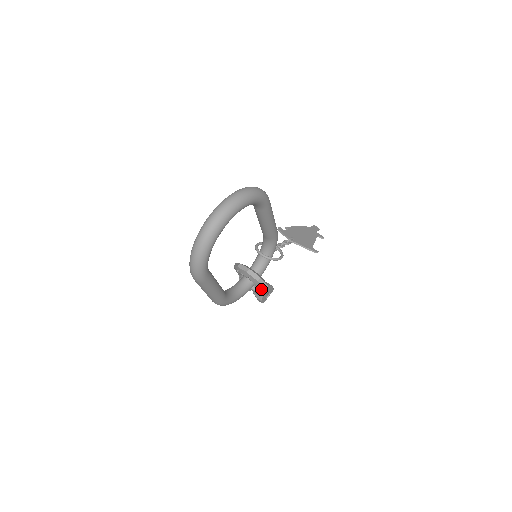
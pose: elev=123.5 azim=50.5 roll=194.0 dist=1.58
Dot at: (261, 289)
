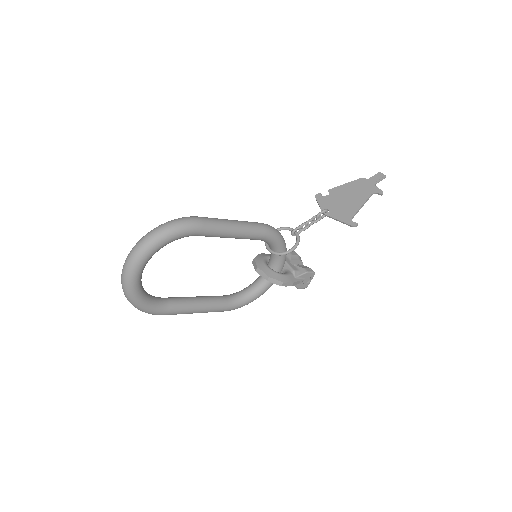
Dot at: occluded
